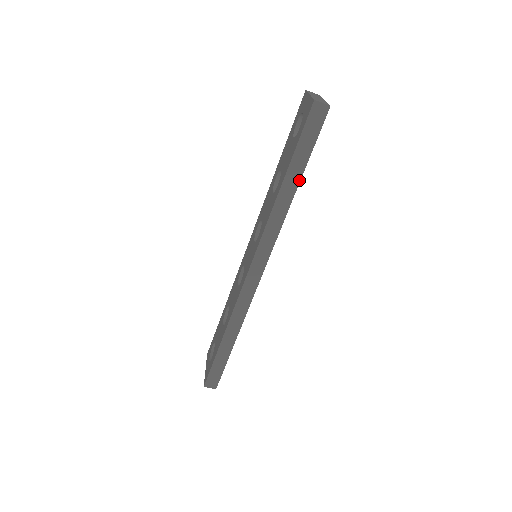
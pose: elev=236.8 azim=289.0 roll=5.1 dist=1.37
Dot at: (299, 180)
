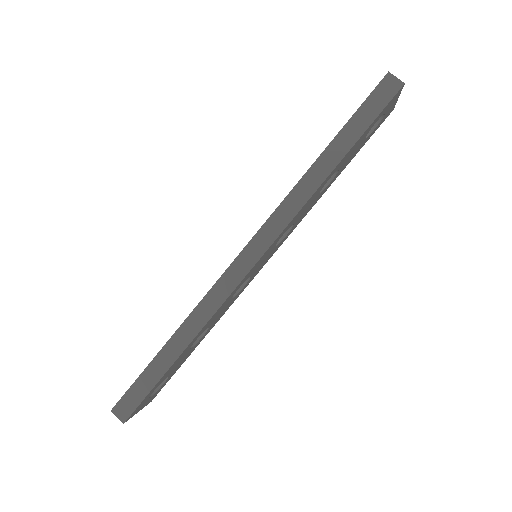
Dot at: (342, 157)
